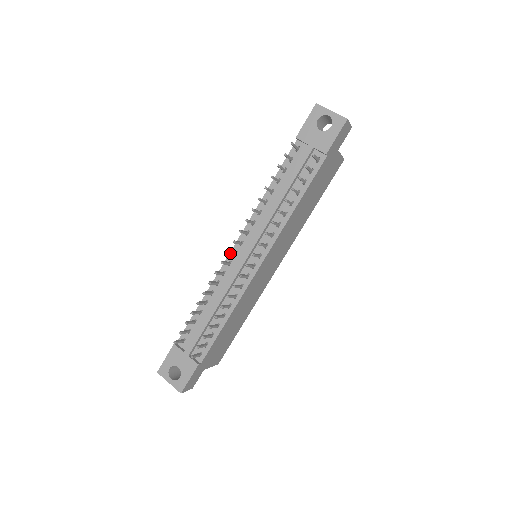
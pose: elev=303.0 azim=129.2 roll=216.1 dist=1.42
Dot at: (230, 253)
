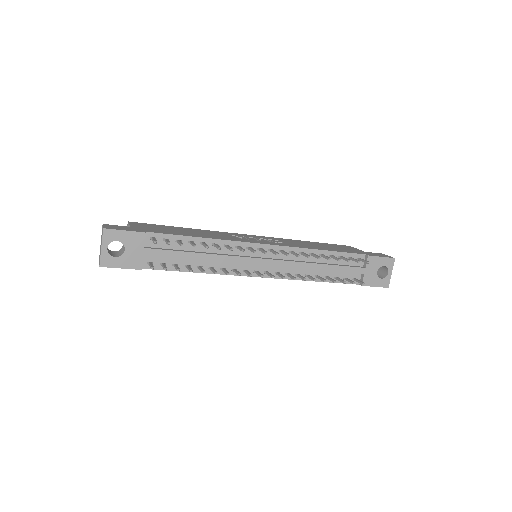
Dot at: (264, 253)
